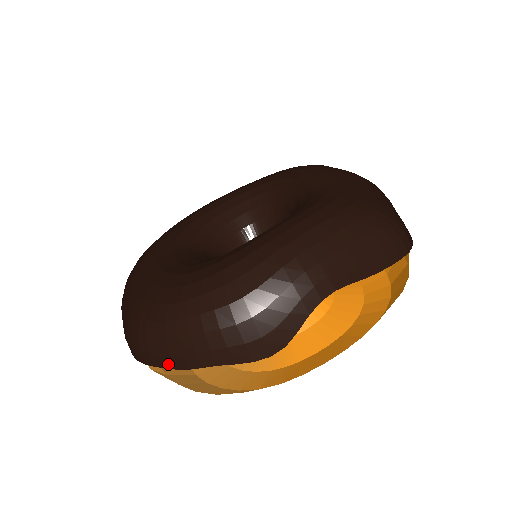
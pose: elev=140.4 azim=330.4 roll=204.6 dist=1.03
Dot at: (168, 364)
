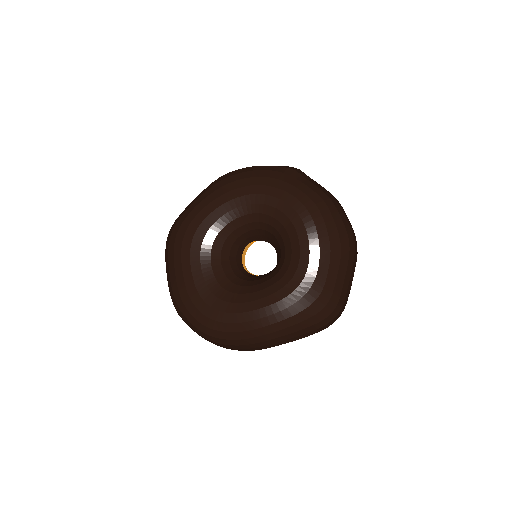
Dot at: occluded
